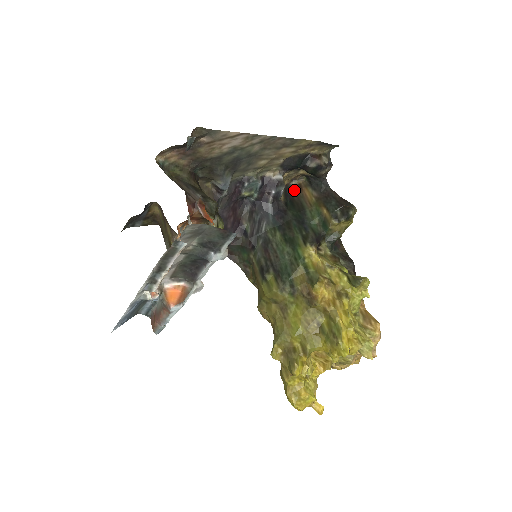
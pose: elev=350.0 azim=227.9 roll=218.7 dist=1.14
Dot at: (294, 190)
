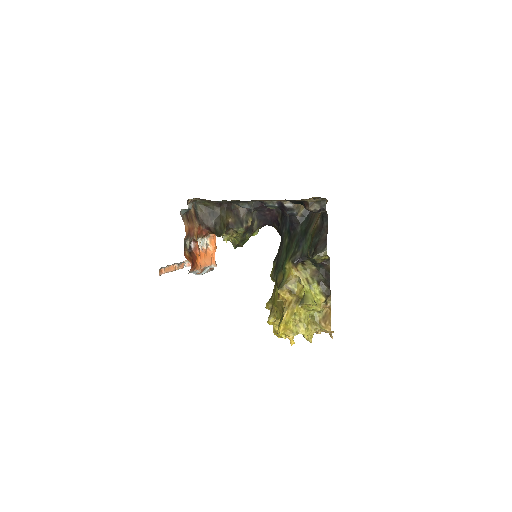
Dot at: occluded
